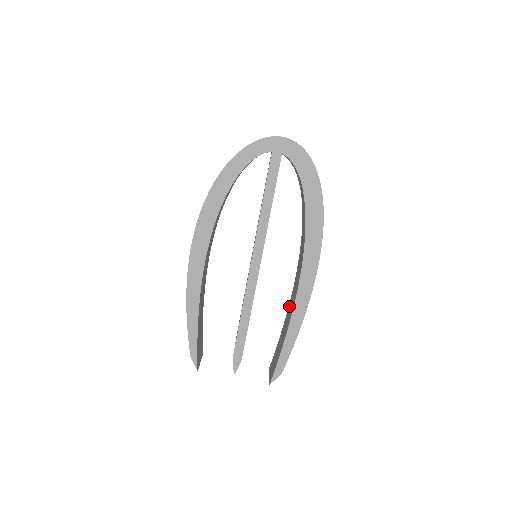
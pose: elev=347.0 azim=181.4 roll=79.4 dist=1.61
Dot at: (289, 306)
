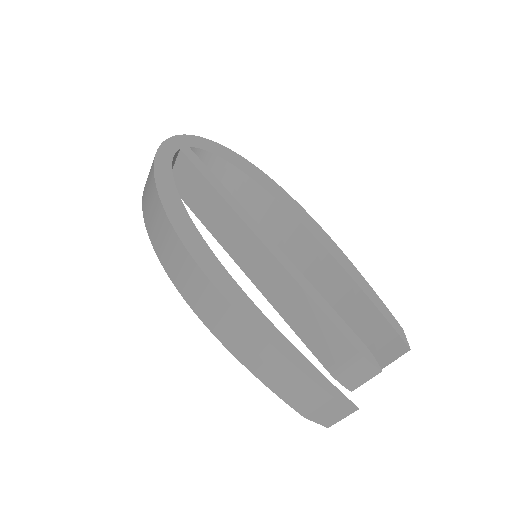
Dot at: (323, 290)
